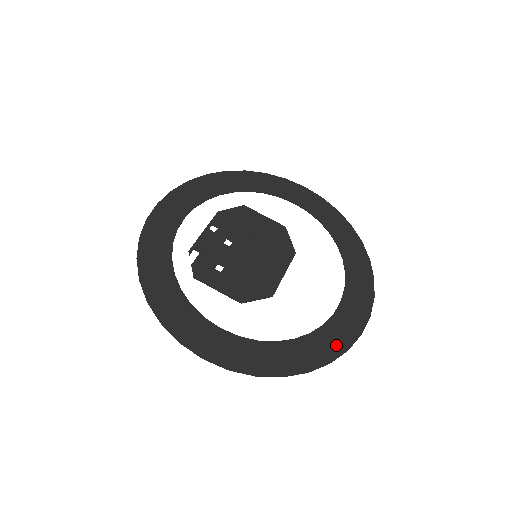
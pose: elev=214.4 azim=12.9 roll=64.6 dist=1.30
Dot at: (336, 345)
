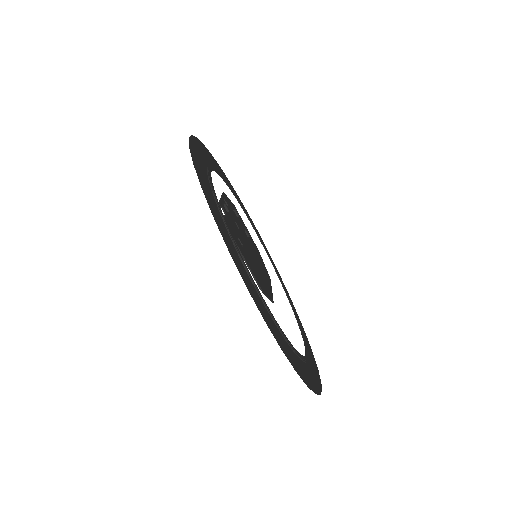
Dot at: (316, 380)
